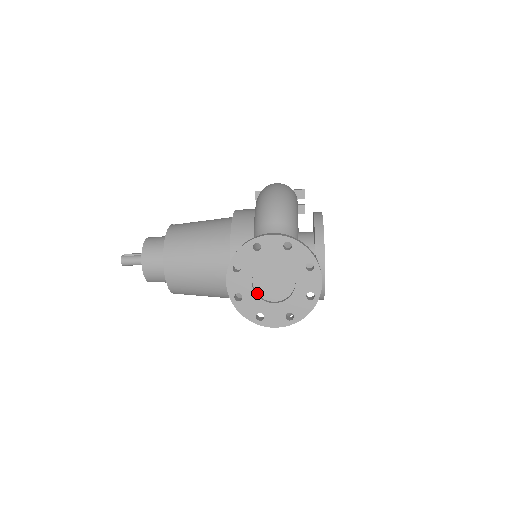
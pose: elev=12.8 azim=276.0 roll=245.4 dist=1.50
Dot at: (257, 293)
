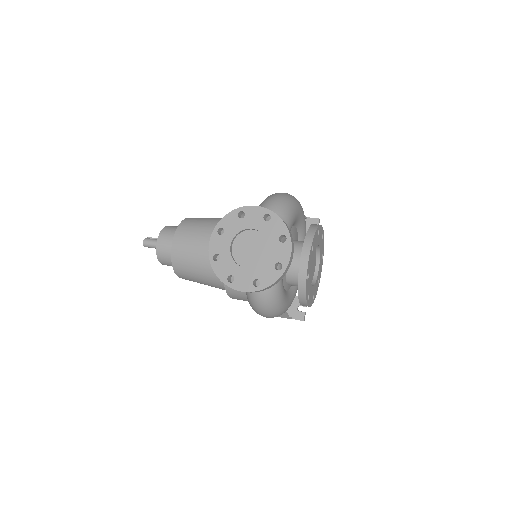
Dot at: (234, 258)
